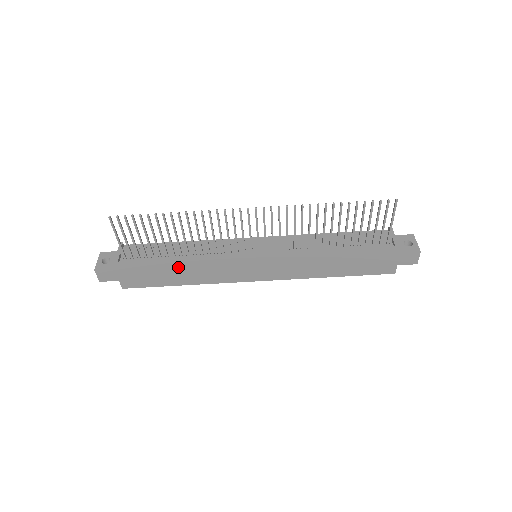
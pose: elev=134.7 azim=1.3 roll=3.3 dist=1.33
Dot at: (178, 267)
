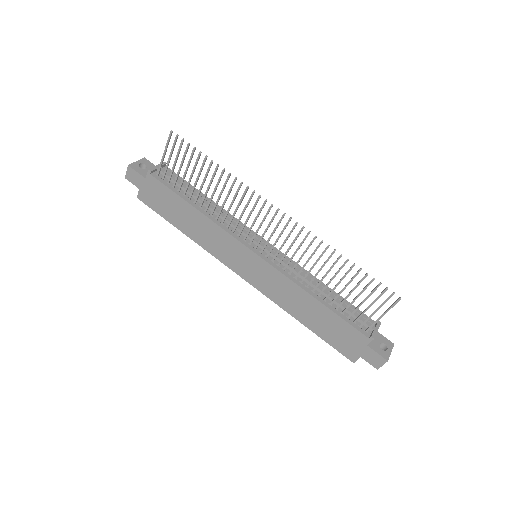
Dot at: (190, 214)
